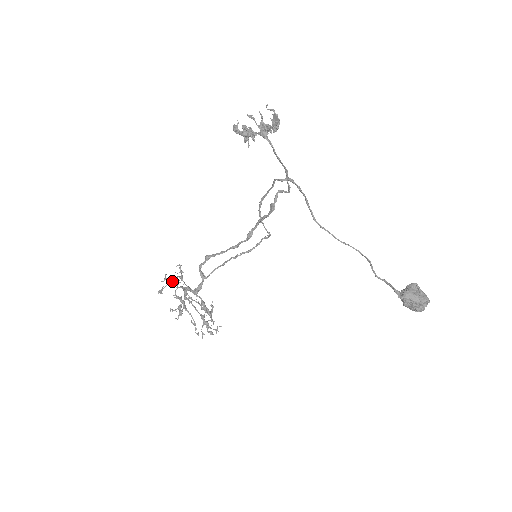
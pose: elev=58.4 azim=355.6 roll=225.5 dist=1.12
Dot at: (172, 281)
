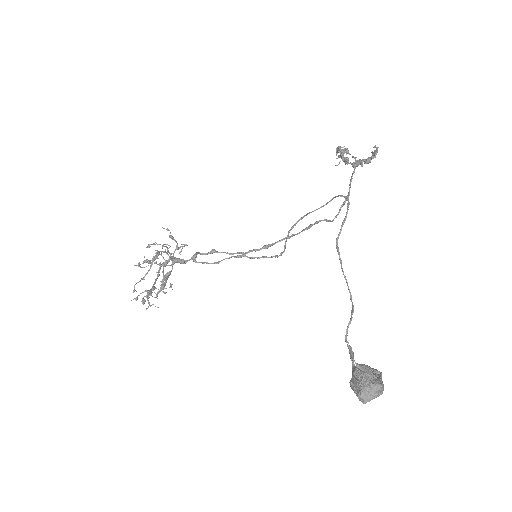
Dot at: (171, 236)
